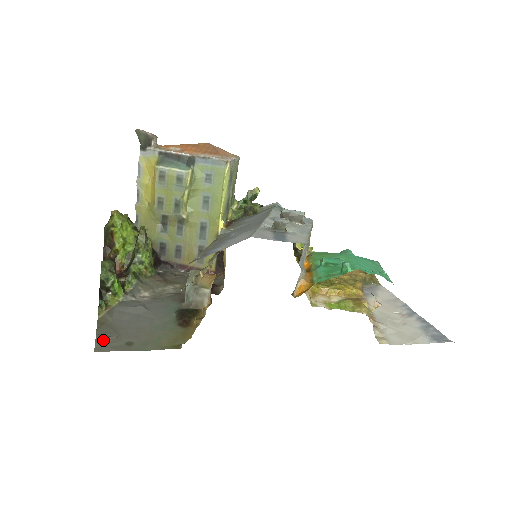
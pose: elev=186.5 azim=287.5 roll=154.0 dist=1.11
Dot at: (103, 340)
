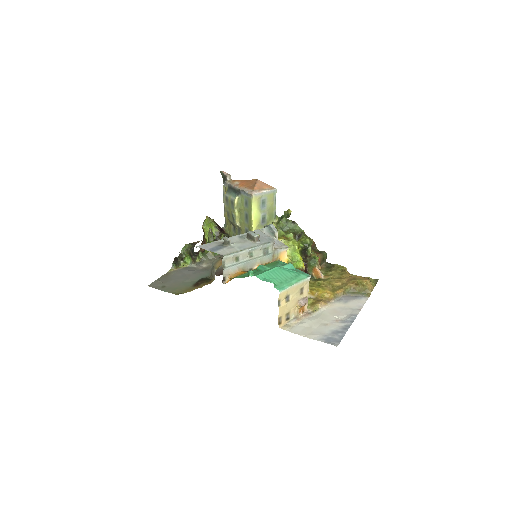
Dot at: (156, 282)
